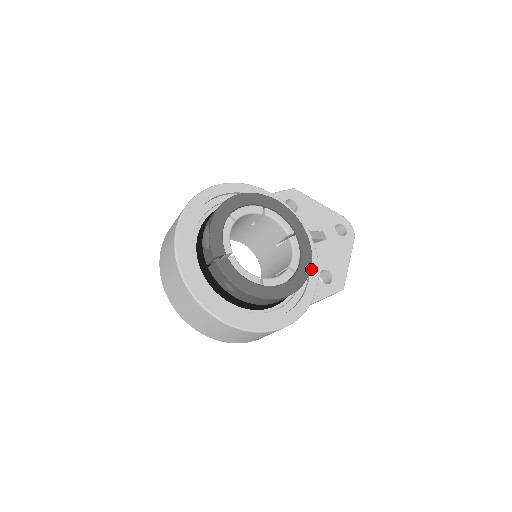
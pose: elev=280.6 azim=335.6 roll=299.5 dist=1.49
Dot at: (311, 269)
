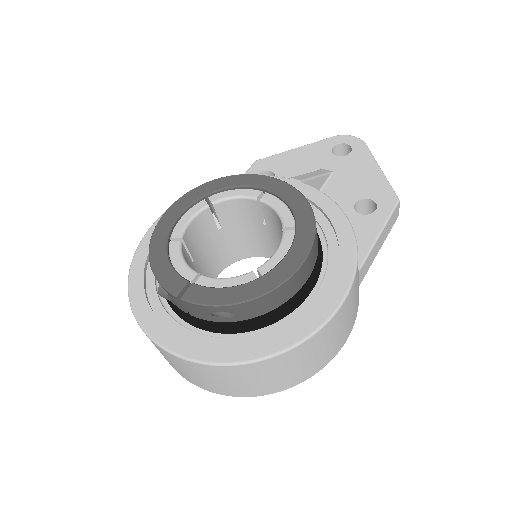
Dot at: (325, 211)
